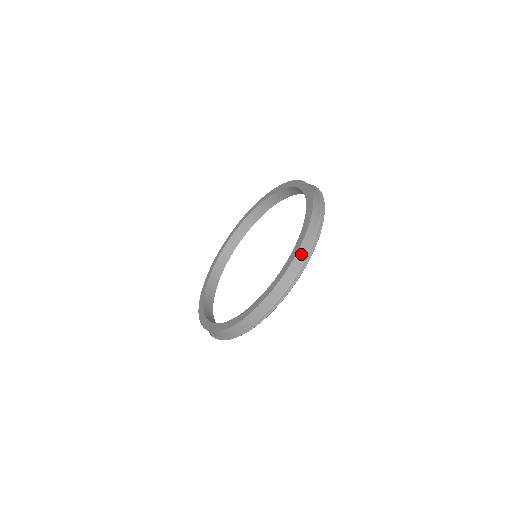
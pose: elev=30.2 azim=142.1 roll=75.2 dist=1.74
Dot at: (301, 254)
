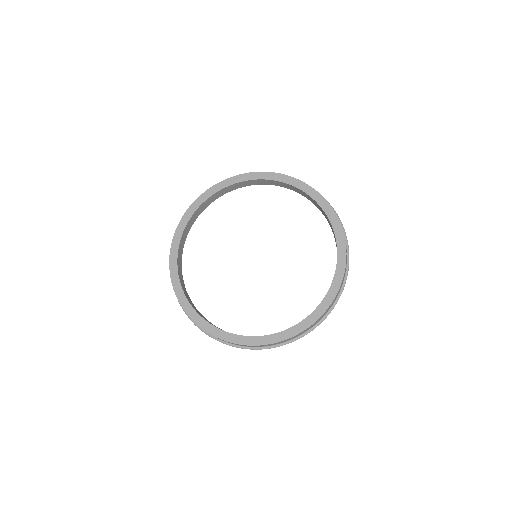
Dot at: (334, 300)
